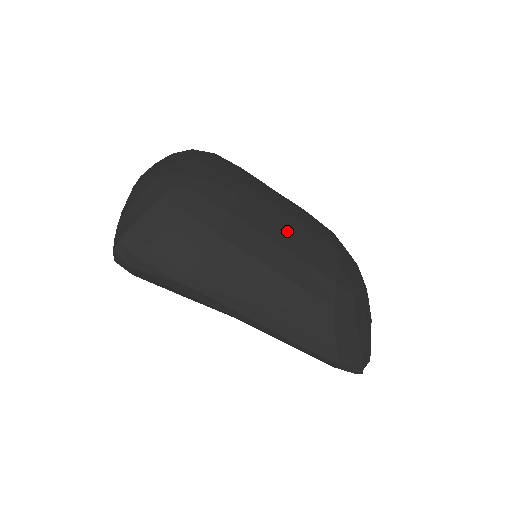
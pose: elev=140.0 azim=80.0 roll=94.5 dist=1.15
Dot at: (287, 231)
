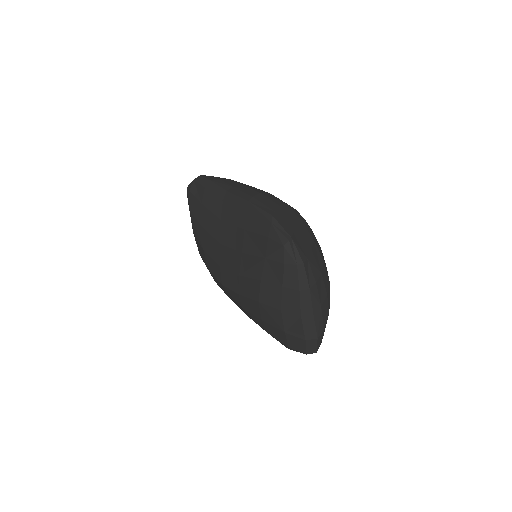
Dot at: occluded
